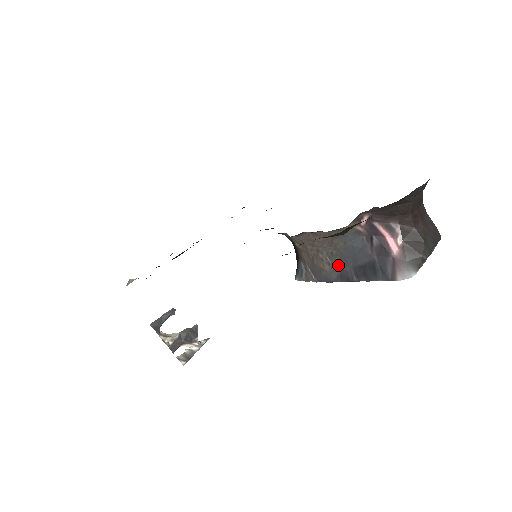
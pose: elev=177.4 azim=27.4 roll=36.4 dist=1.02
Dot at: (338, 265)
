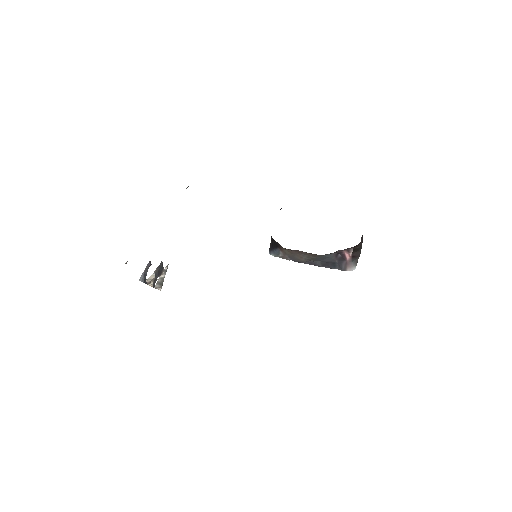
Dot at: (311, 260)
